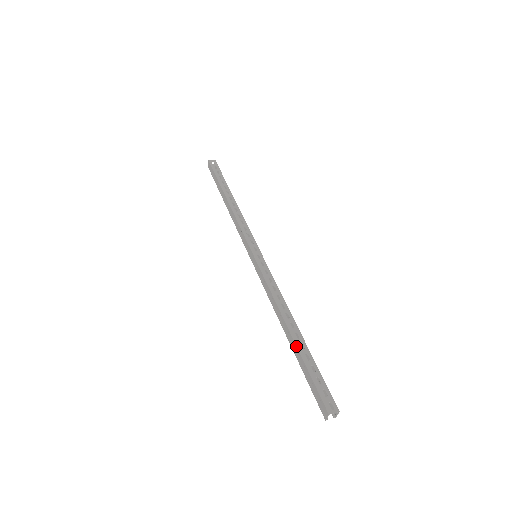
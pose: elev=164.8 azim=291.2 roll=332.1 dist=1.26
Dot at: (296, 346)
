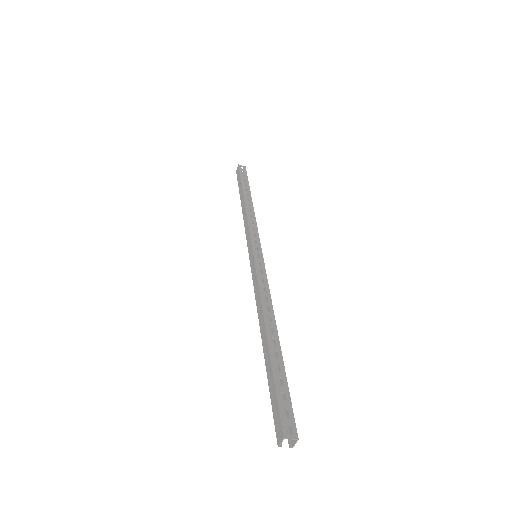
Dot at: (269, 352)
